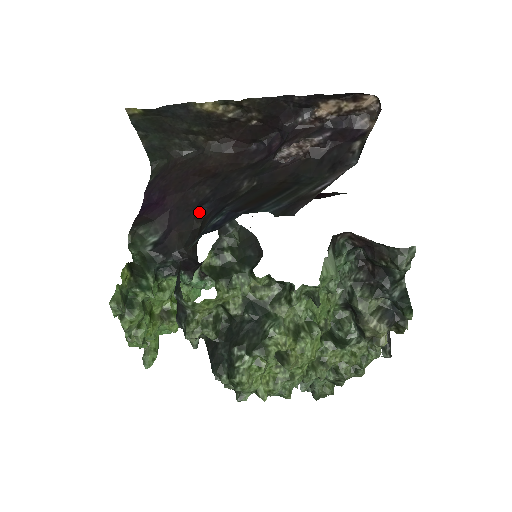
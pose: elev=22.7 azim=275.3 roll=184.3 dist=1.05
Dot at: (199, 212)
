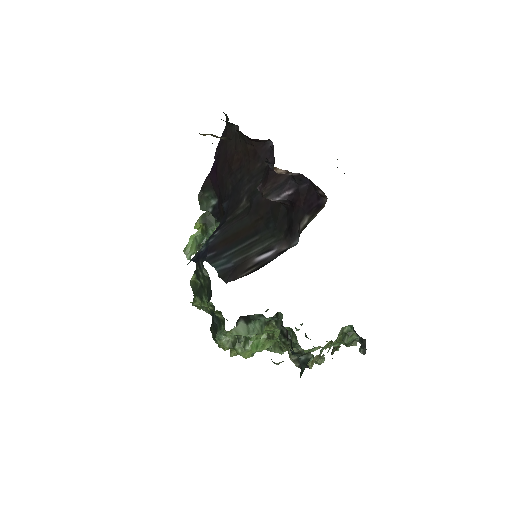
Dot at: (222, 207)
